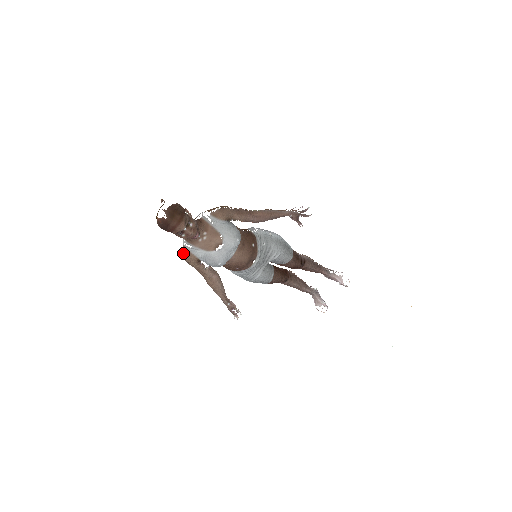
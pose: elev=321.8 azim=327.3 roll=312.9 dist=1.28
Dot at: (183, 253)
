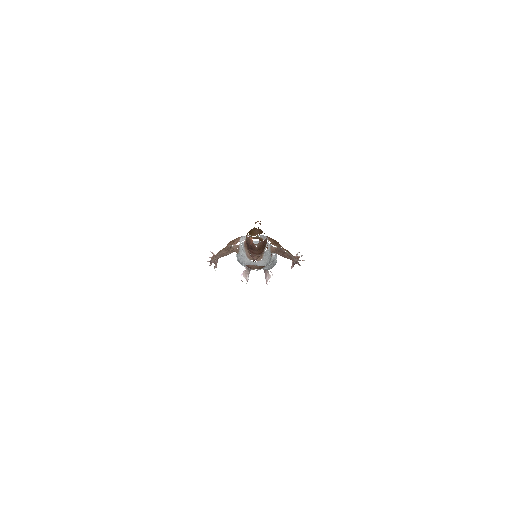
Dot at: (235, 245)
